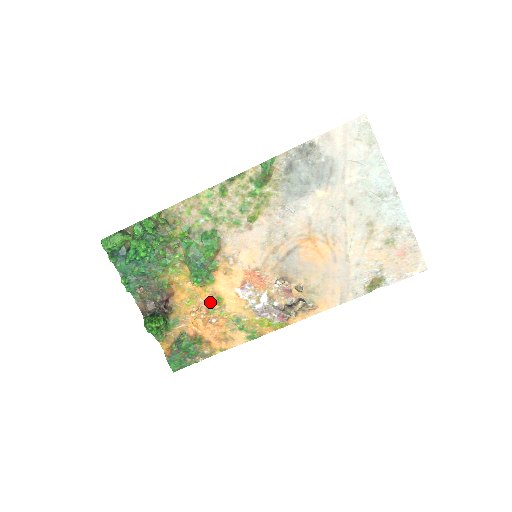
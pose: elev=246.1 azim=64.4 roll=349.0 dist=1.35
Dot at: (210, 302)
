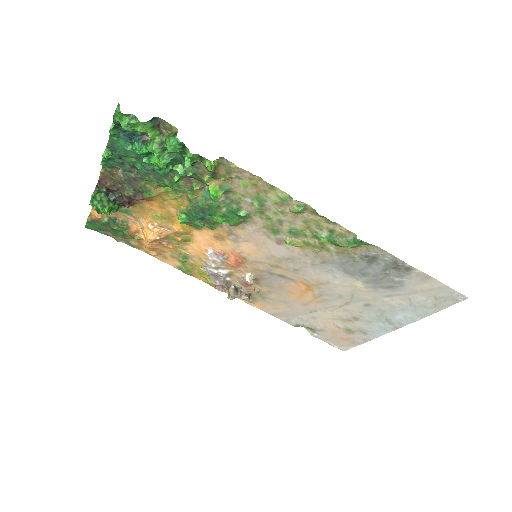
Dot at: (177, 233)
